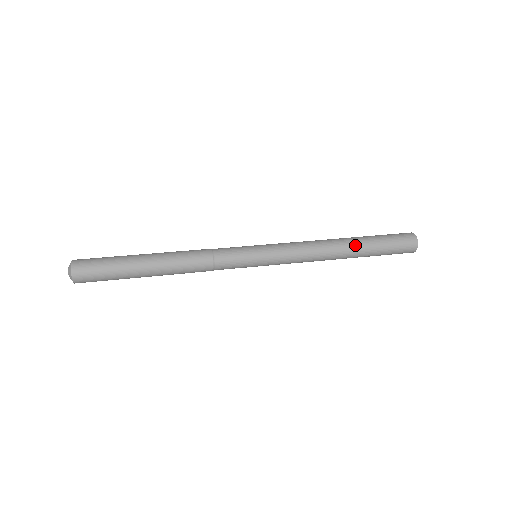
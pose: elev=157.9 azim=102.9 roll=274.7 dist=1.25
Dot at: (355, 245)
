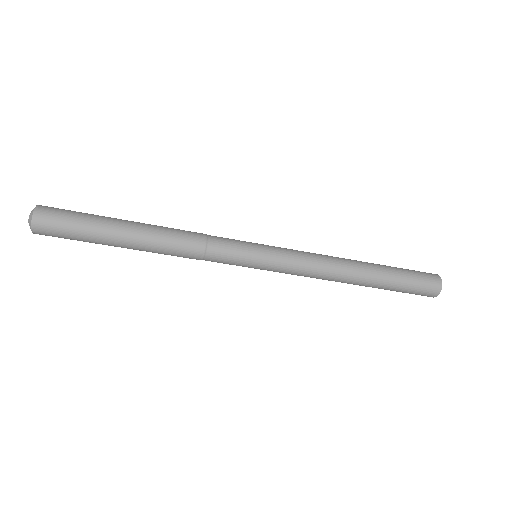
Dot at: (367, 262)
